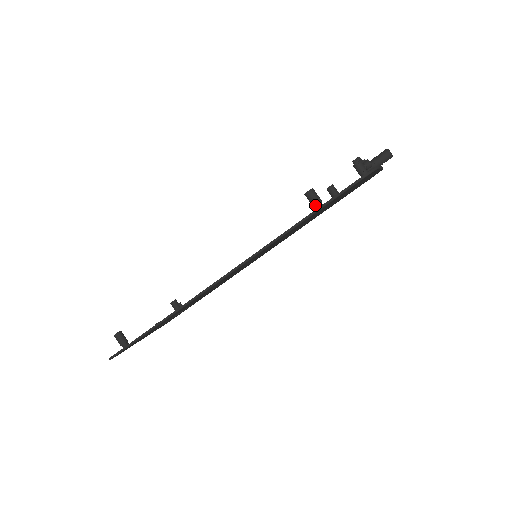
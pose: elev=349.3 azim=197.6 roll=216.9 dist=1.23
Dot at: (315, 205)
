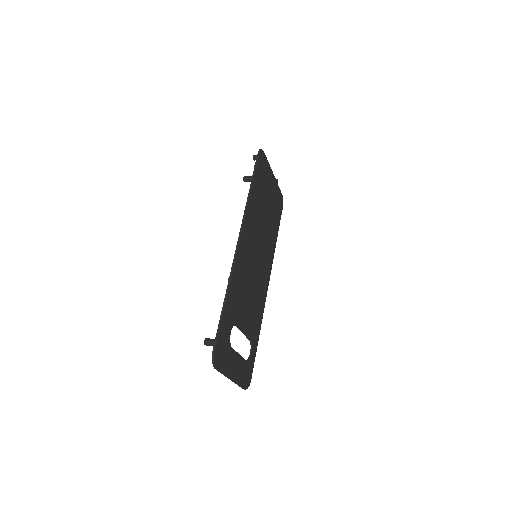
Dot at: occluded
